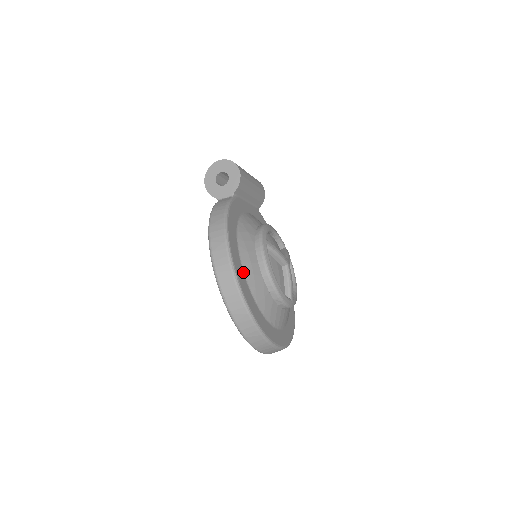
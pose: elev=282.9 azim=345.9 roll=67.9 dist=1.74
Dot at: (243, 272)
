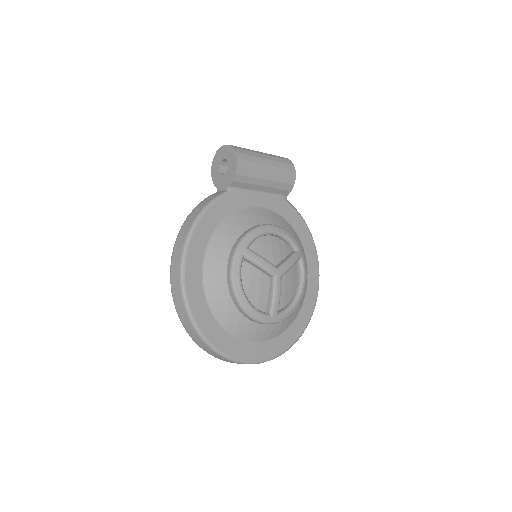
Dot at: (202, 283)
